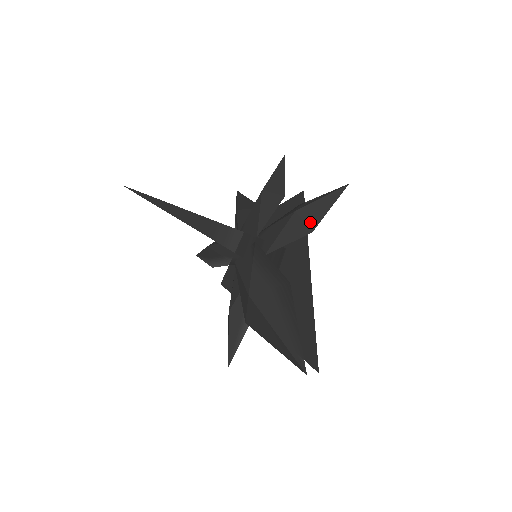
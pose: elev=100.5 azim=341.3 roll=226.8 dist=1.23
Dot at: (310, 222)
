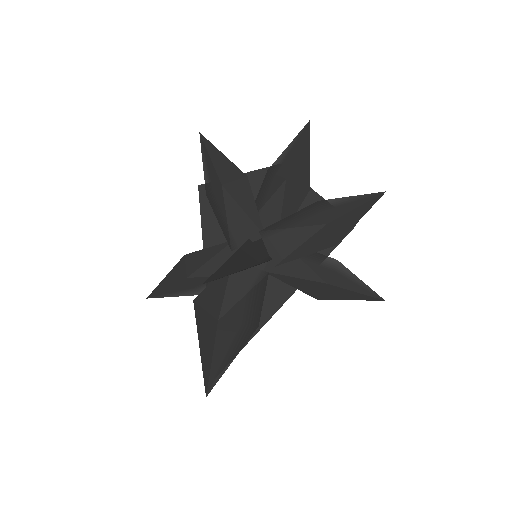
Dot at: (325, 295)
